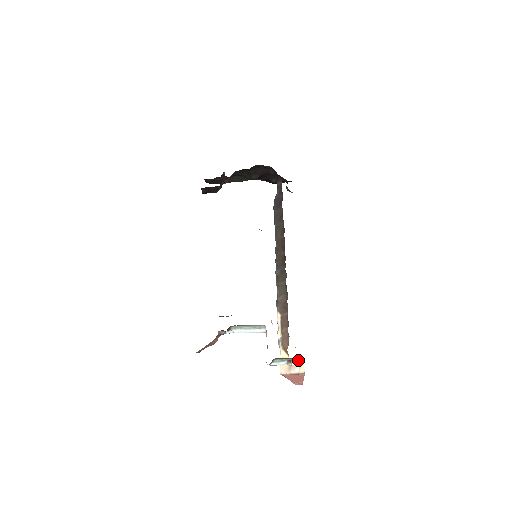
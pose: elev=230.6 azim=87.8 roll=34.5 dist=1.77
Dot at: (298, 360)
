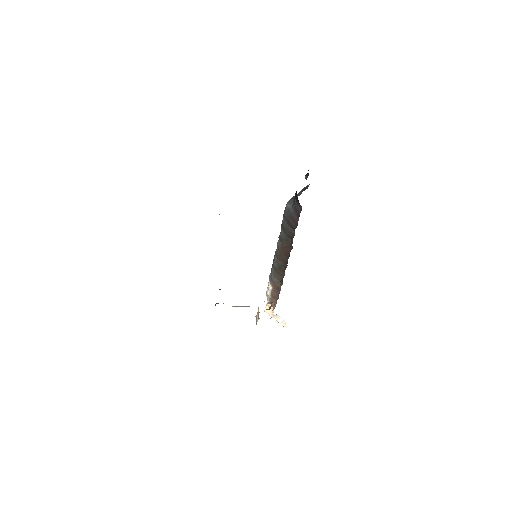
Dot at: (281, 317)
